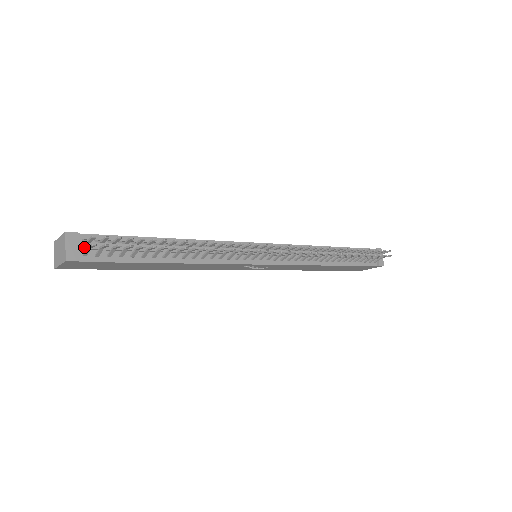
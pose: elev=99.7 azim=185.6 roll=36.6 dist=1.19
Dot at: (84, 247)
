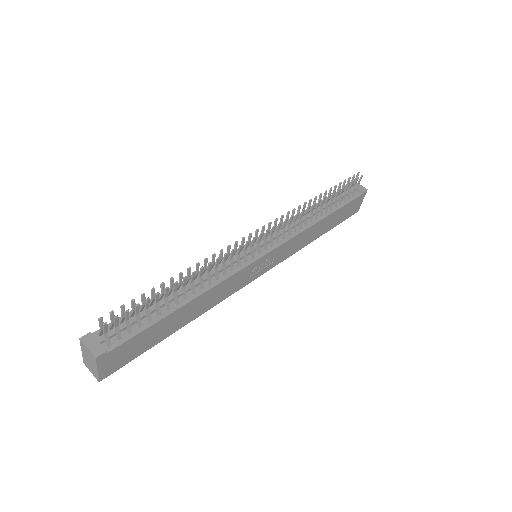
Dot at: (103, 339)
